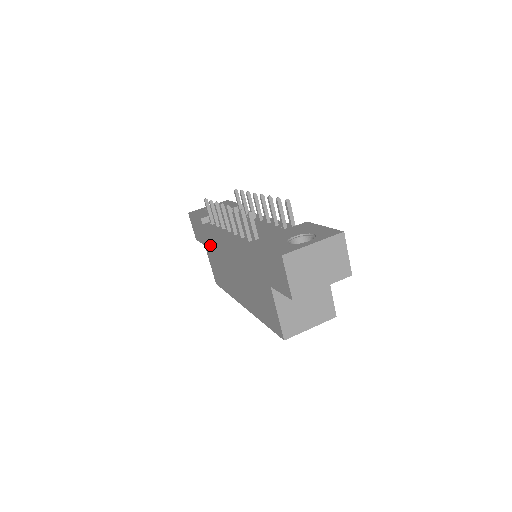
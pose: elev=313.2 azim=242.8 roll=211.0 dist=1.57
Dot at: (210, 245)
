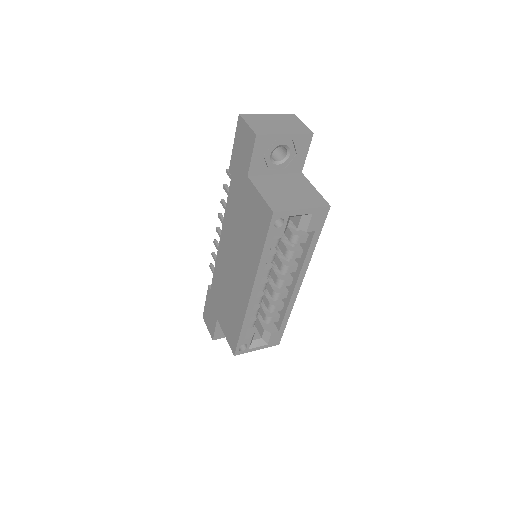
Dot at: (218, 299)
